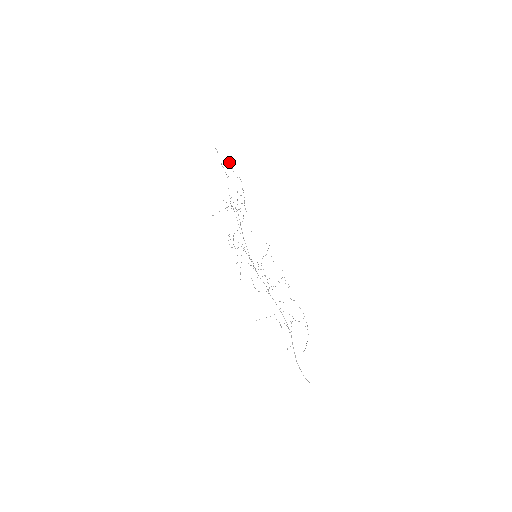
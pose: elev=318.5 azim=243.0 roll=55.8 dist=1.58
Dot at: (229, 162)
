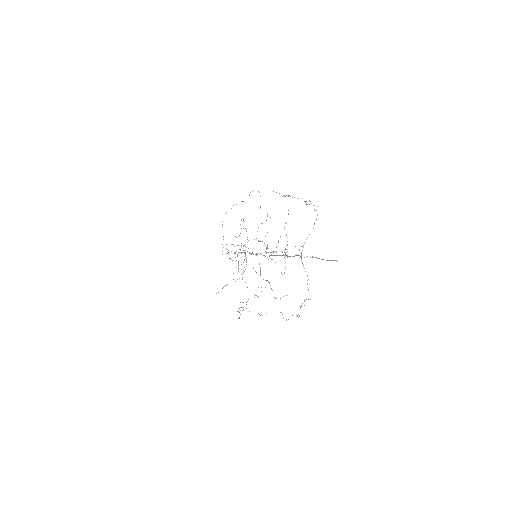
Dot at: occluded
